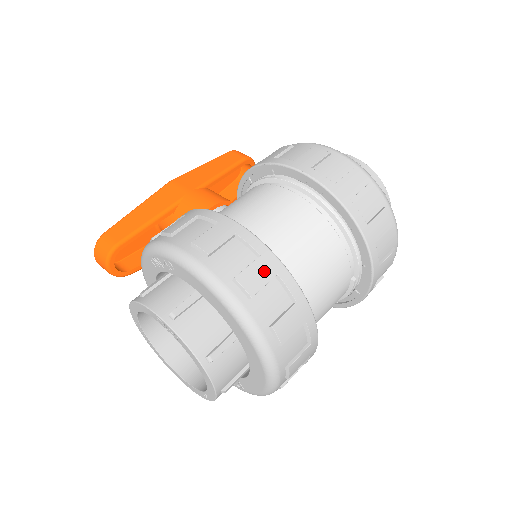
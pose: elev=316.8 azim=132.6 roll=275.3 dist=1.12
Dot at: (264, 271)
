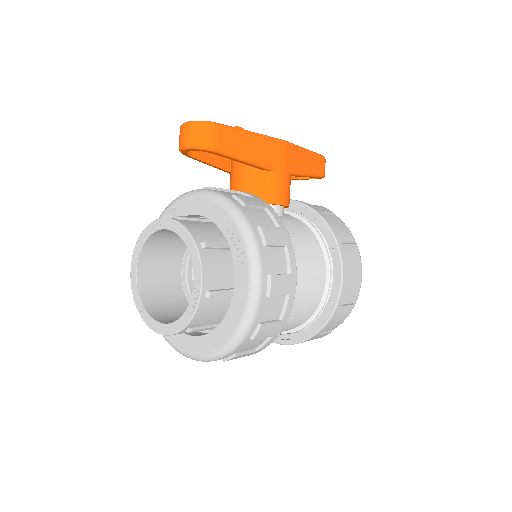
Dot at: (272, 331)
